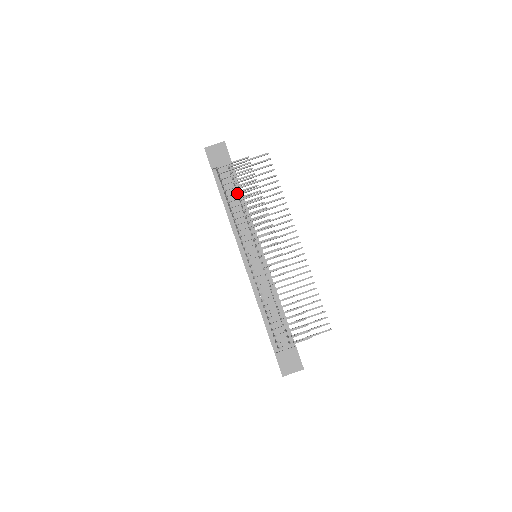
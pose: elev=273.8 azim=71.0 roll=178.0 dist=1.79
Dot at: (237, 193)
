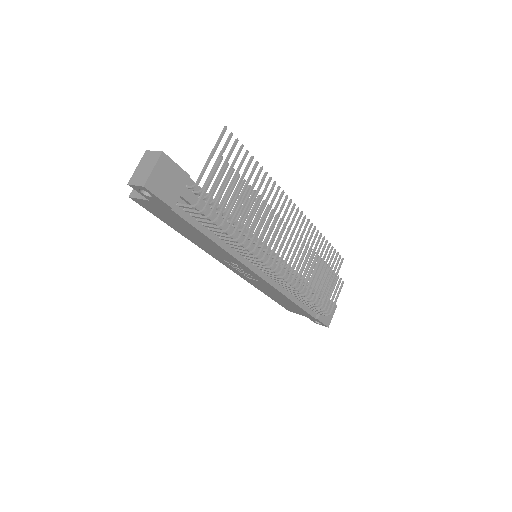
Dot at: (215, 211)
